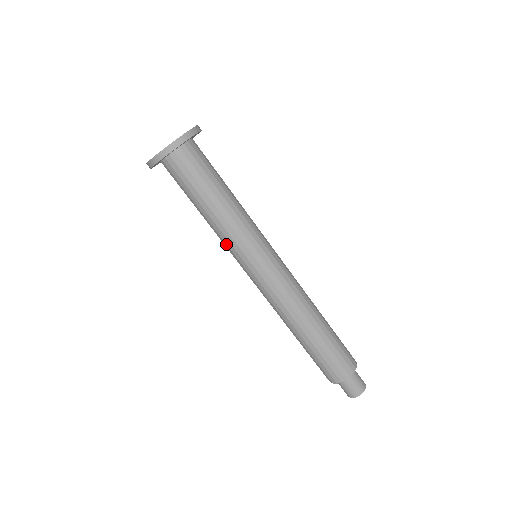
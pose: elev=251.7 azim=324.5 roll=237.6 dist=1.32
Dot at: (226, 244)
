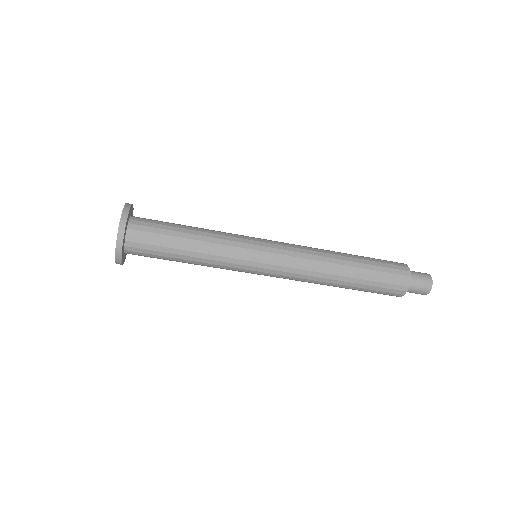
Dot at: occluded
